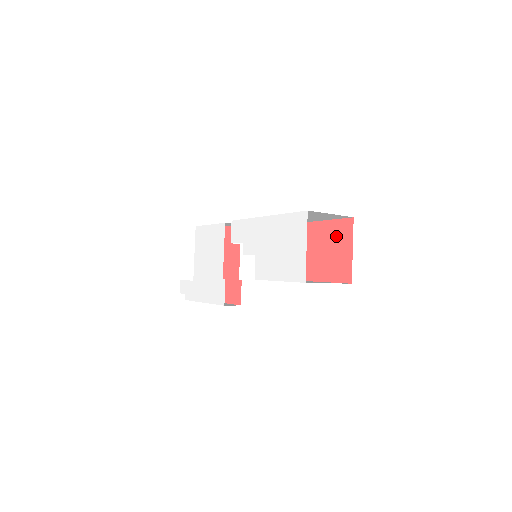
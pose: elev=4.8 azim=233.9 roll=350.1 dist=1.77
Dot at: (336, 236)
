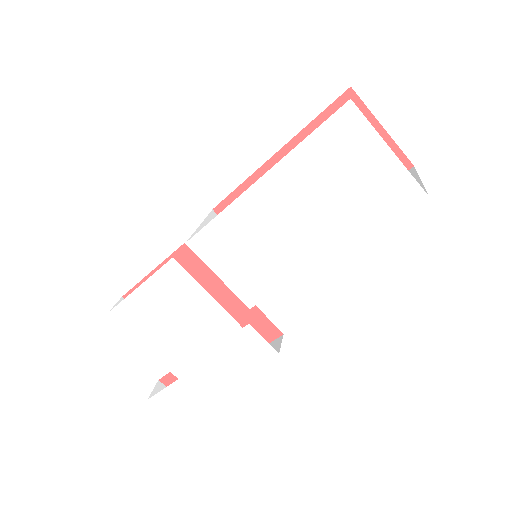
Dot at: occluded
